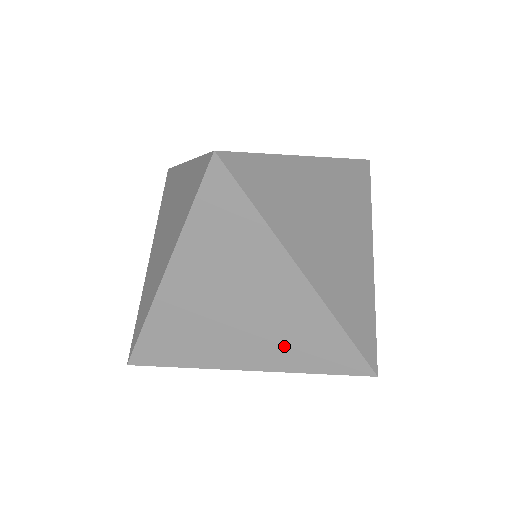
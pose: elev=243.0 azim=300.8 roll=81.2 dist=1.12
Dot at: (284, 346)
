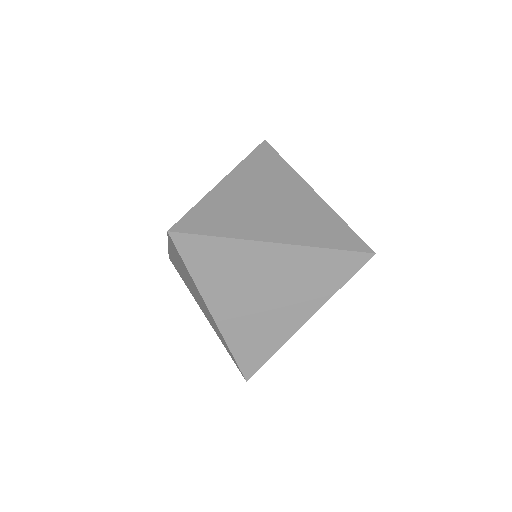
Dot at: (310, 288)
